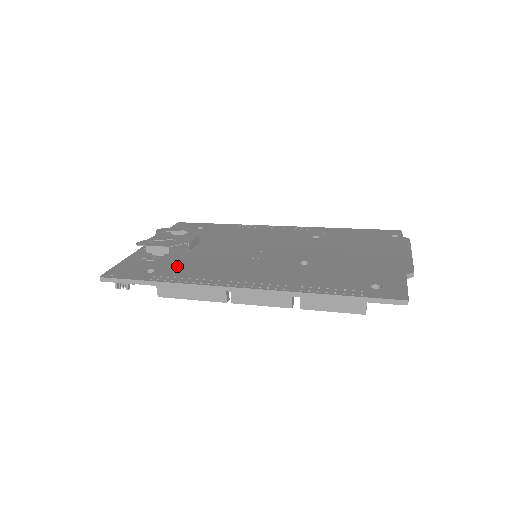
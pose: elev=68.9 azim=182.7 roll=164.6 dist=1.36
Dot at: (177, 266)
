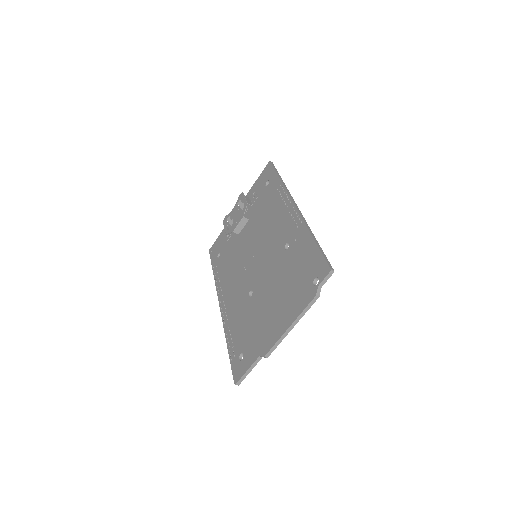
Dot at: (225, 256)
